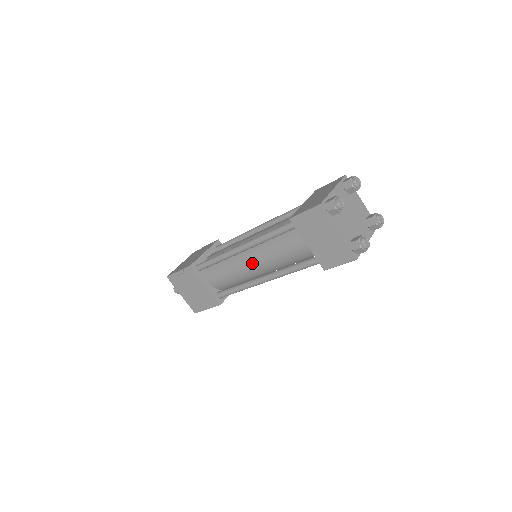
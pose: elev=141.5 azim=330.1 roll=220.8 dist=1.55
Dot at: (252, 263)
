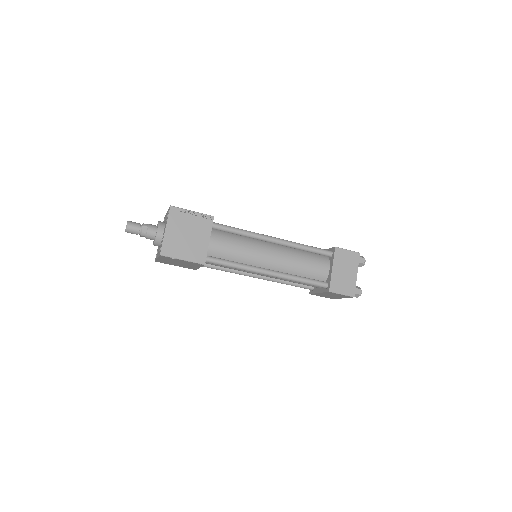
Dot at: (263, 275)
